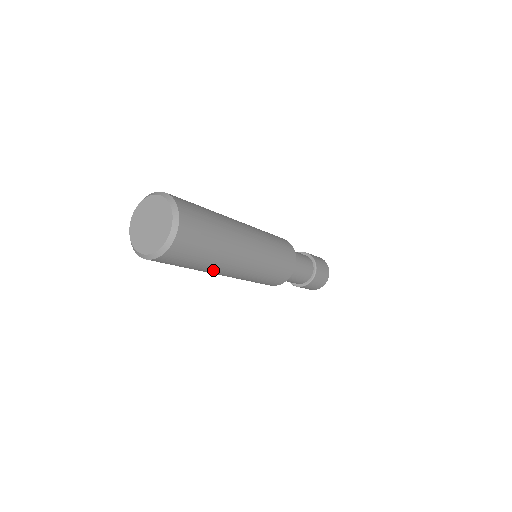
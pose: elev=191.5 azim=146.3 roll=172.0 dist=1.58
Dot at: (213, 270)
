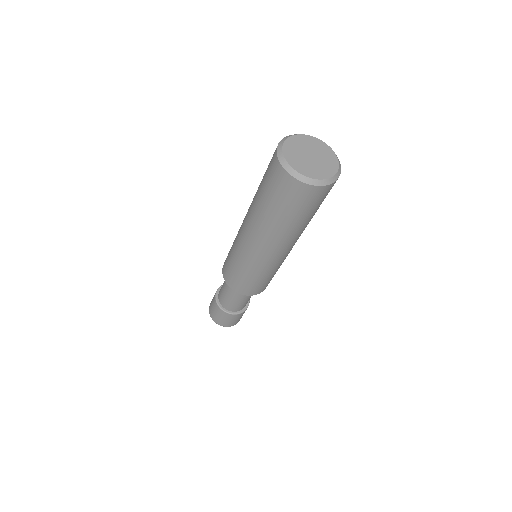
Dot at: (266, 229)
